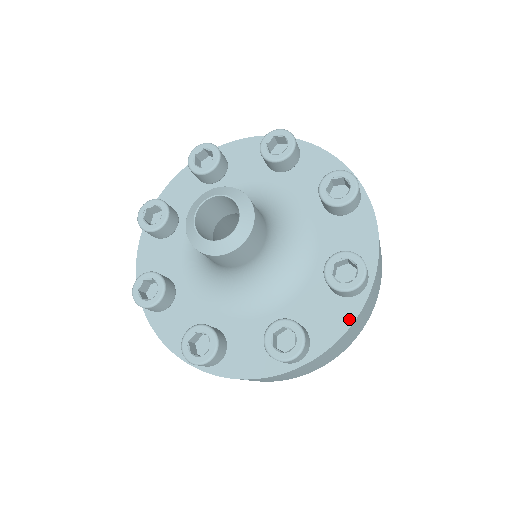
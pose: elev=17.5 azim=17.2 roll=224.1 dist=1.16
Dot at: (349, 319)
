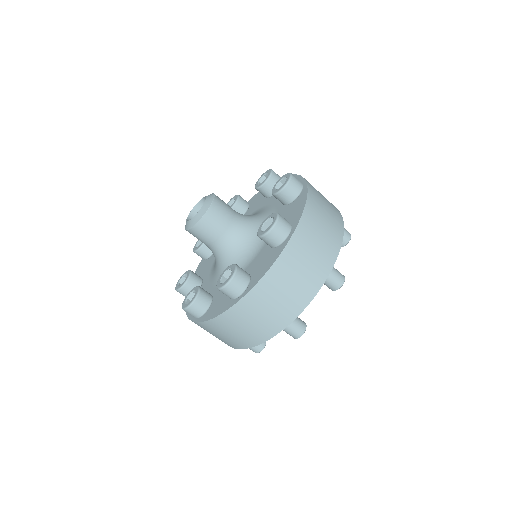
Dot at: (304, 199)
